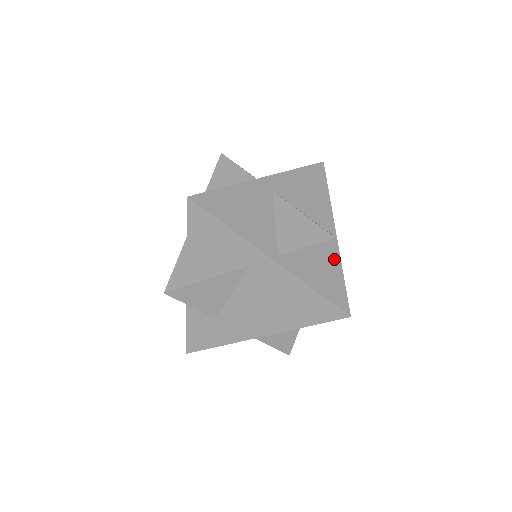
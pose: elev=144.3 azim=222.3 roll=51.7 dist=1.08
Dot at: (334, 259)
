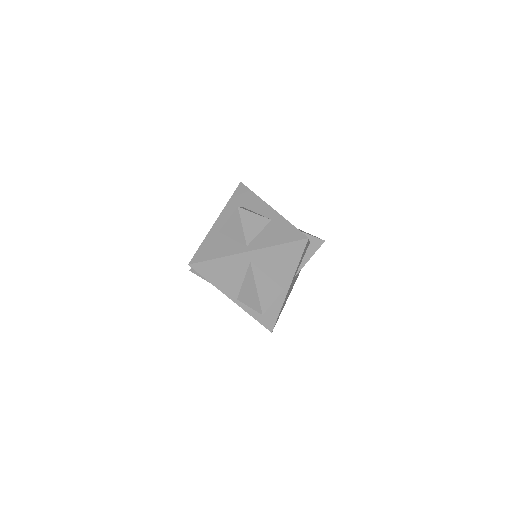
Dot at: (278, 304)
